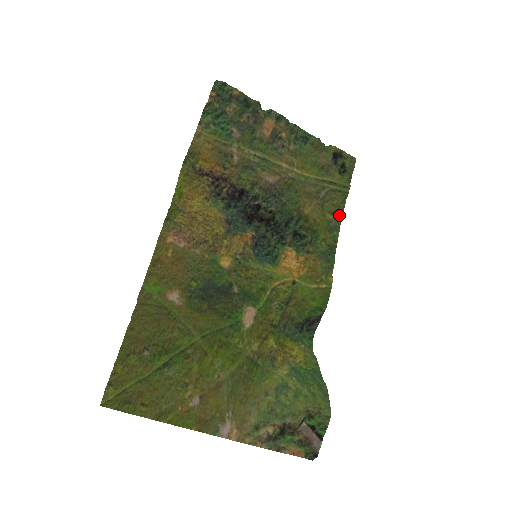
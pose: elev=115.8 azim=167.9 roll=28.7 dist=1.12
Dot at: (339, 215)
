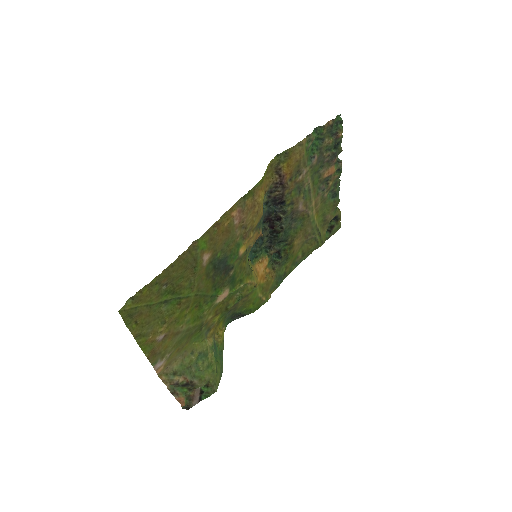
Dot at: (304, 257)
